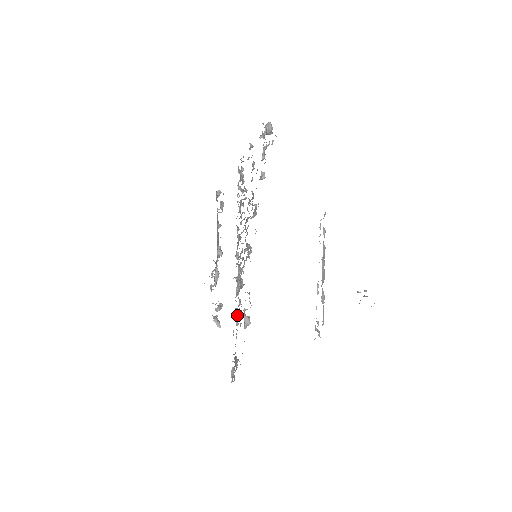
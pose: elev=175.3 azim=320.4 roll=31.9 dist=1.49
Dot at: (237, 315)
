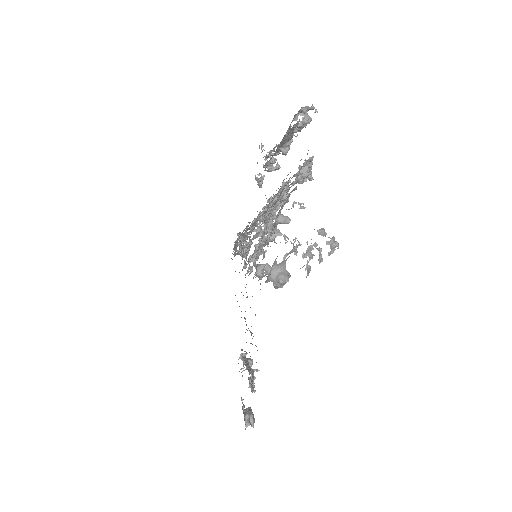
Dot at: occluded
